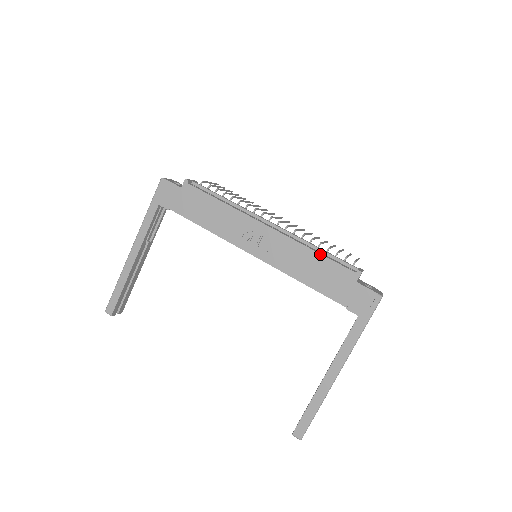
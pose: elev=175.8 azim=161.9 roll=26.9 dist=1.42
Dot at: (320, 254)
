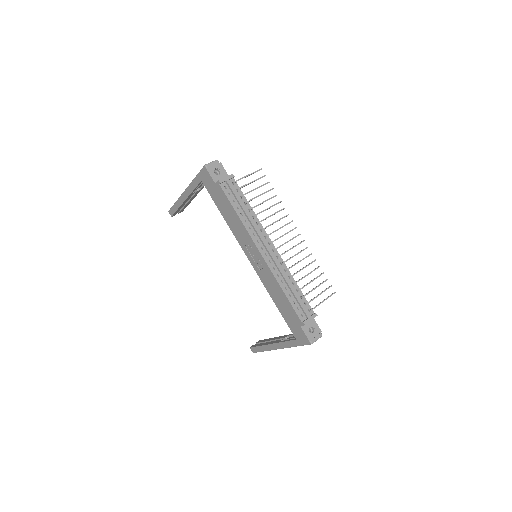
Dot at: (286, 296)
